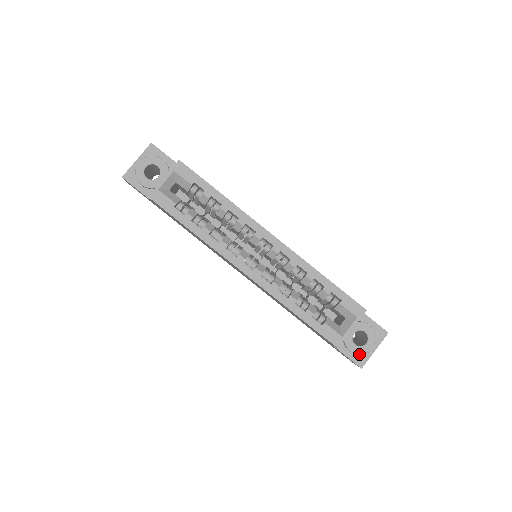
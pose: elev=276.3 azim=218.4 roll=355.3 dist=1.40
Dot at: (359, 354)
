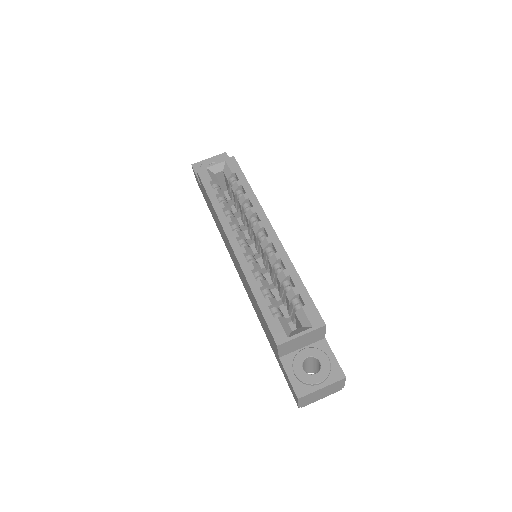
Dot at: (302, 380)
